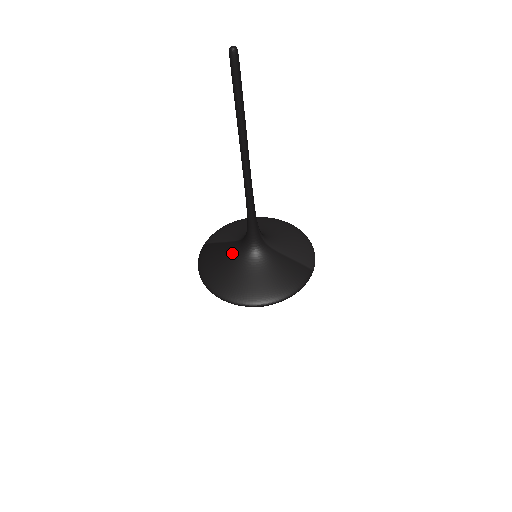
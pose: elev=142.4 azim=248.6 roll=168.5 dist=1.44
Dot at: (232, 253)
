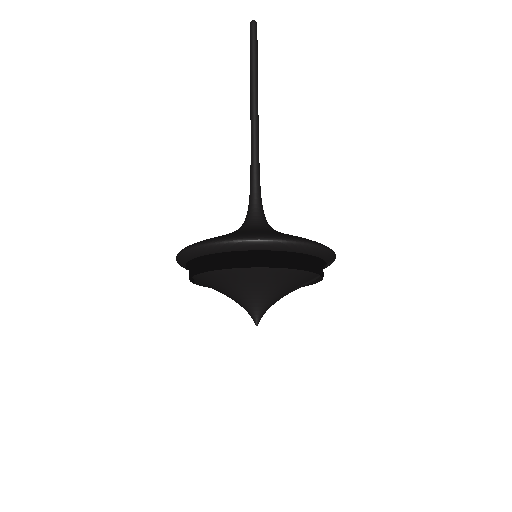
Dot at: occluded
